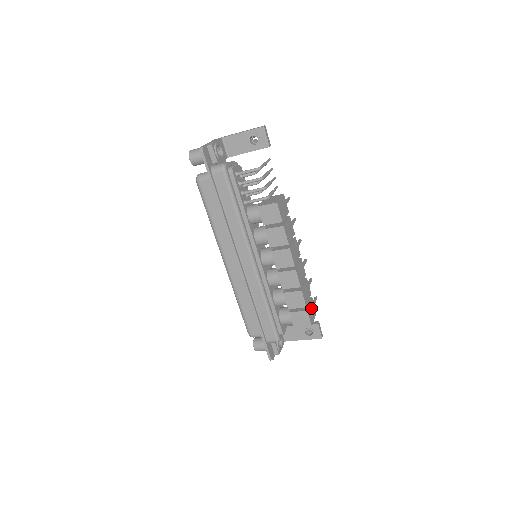
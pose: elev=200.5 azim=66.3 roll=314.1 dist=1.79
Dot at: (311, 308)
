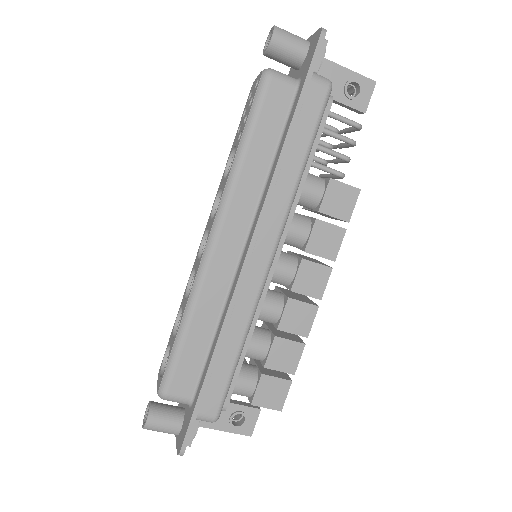
Dot at: occluded
